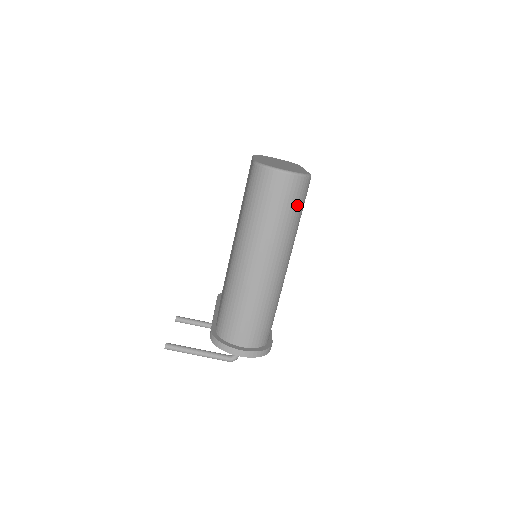
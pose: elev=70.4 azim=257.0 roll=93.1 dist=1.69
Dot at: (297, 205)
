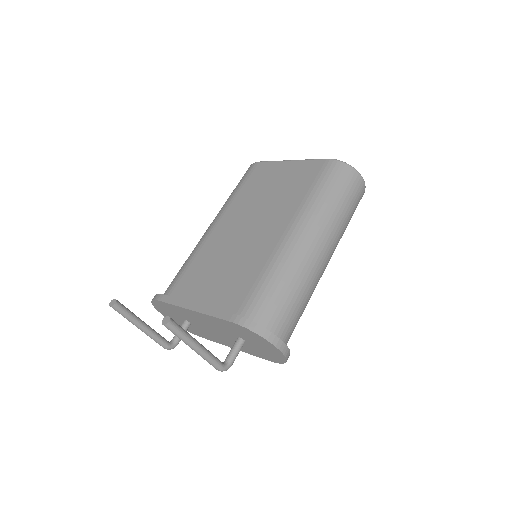
Dot at: occluded
